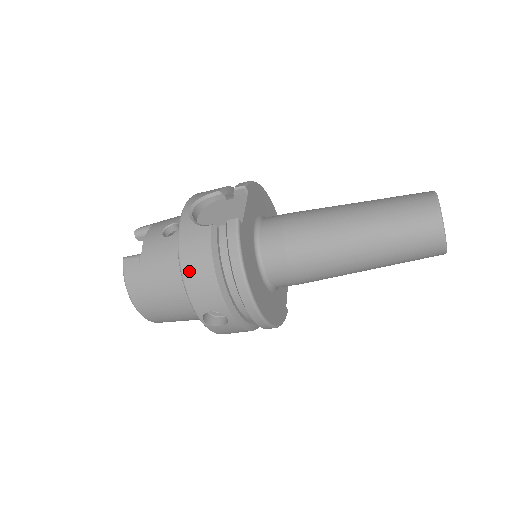
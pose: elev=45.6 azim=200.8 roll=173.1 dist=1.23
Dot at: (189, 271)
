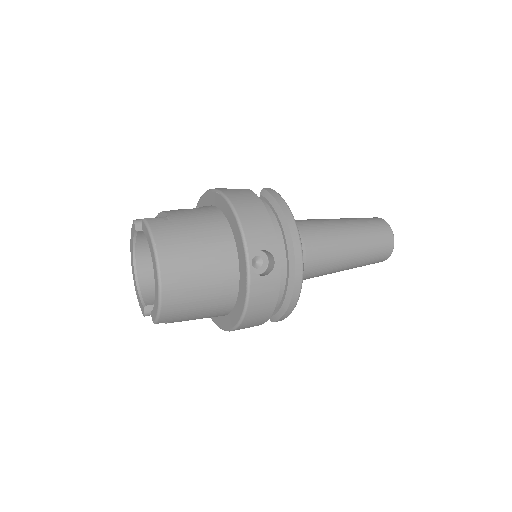
Dot at: (243, 210)
